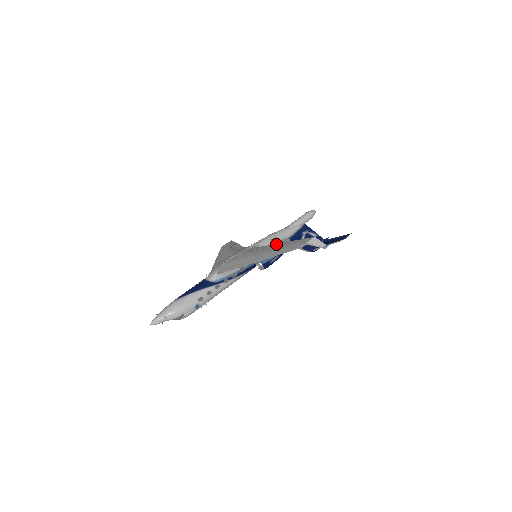
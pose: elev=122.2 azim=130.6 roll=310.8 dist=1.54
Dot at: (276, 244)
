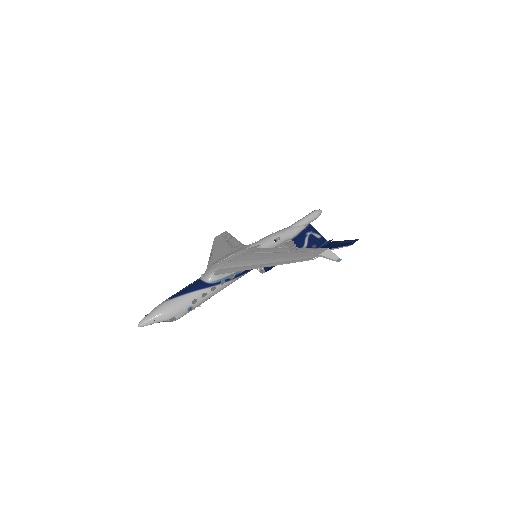
Dot at: (282, 249)
